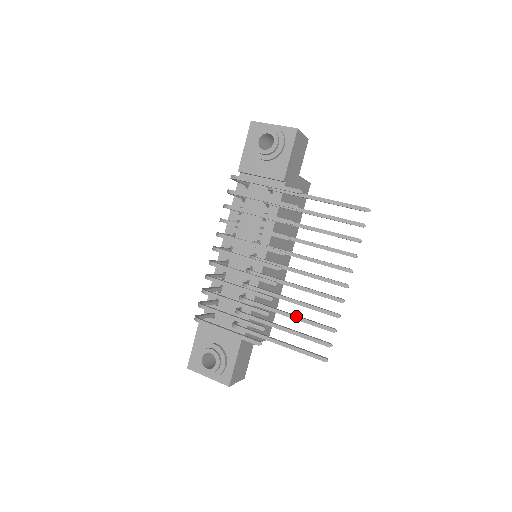
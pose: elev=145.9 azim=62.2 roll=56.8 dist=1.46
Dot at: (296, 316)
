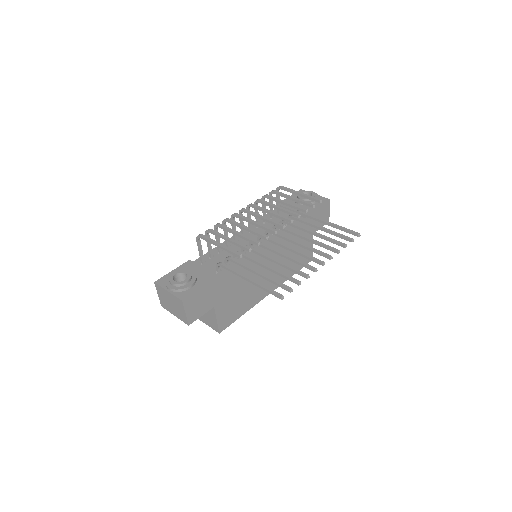
Dot at: (274, 268)
